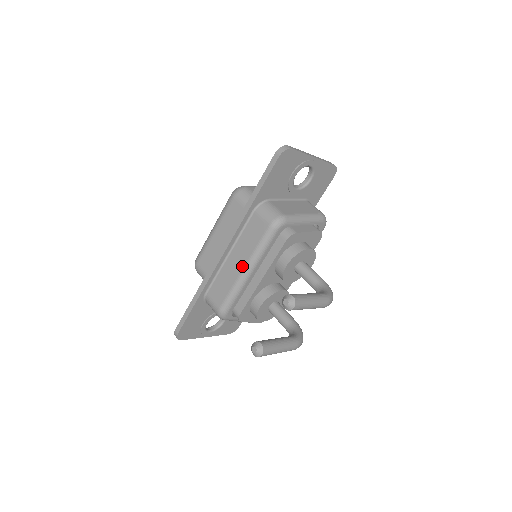
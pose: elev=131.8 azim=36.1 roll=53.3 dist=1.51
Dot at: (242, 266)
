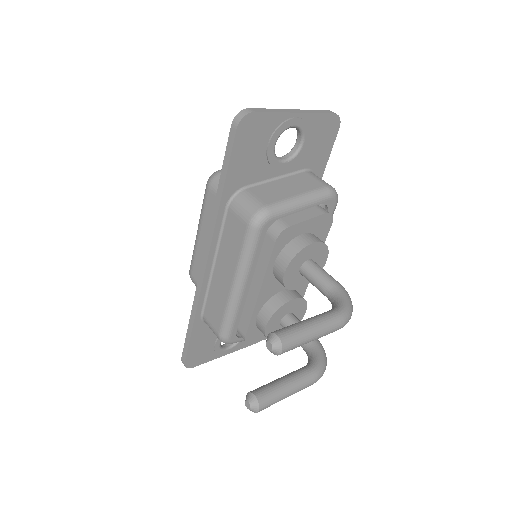
Dot at: (230, 281)
